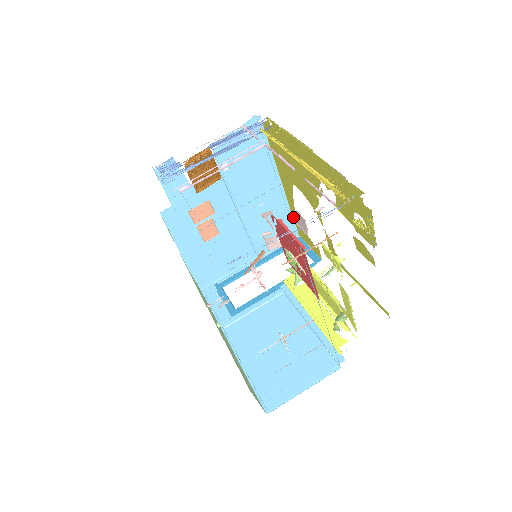
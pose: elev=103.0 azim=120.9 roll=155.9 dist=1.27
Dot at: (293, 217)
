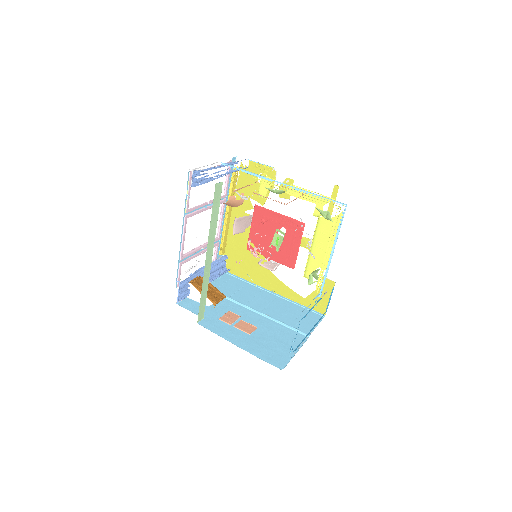
Dot at: (305, 305)
